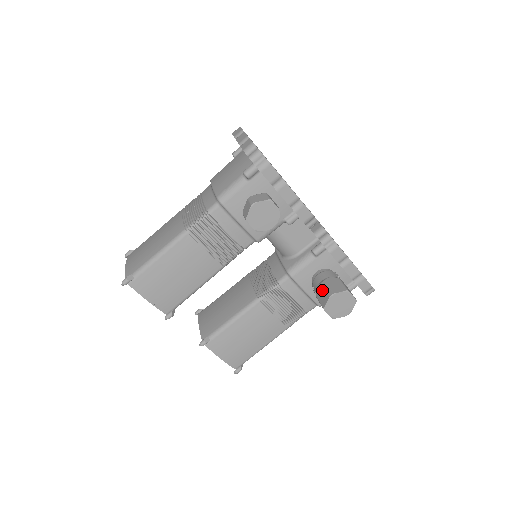
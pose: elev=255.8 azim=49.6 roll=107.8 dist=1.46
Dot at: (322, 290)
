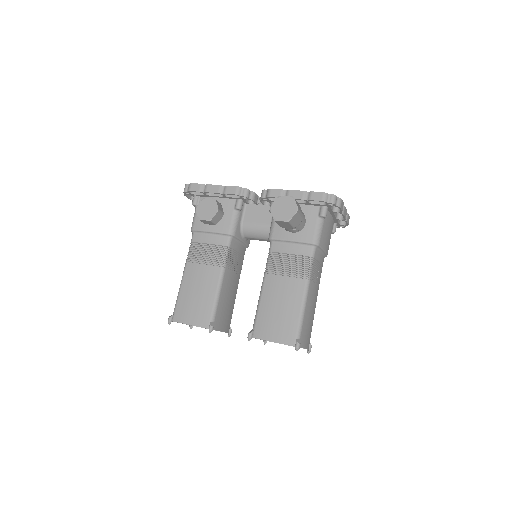
Dot at: occluded
